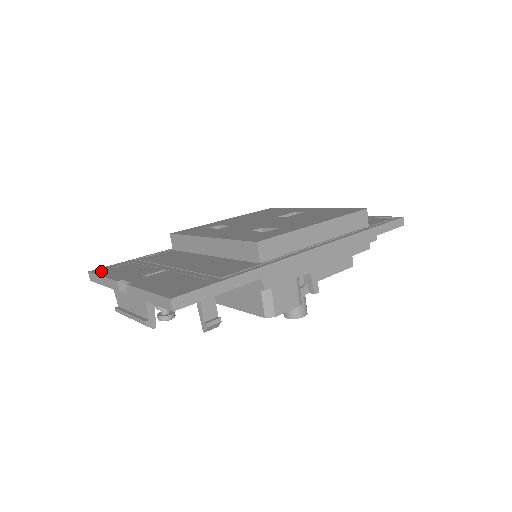
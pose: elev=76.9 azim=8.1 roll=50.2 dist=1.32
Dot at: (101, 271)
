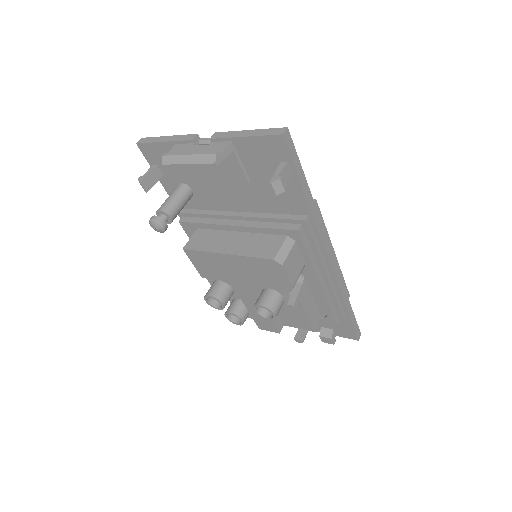
Dot at: occluded
